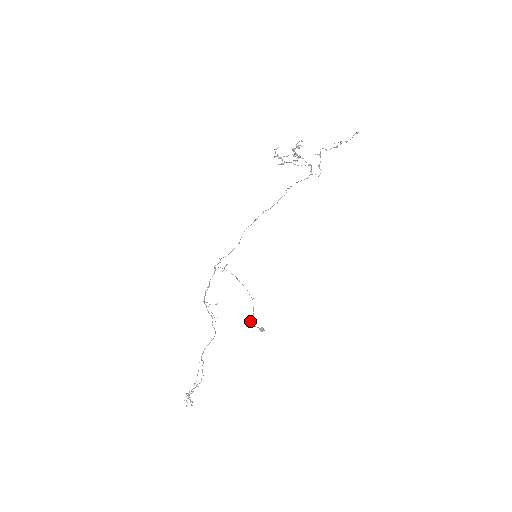
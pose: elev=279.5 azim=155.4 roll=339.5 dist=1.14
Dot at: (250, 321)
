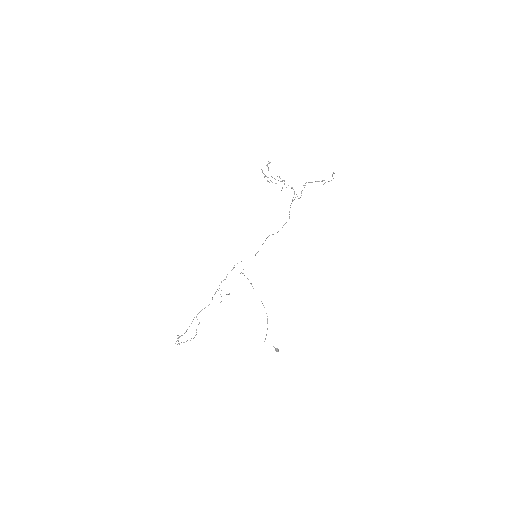
Dot at: occluded
